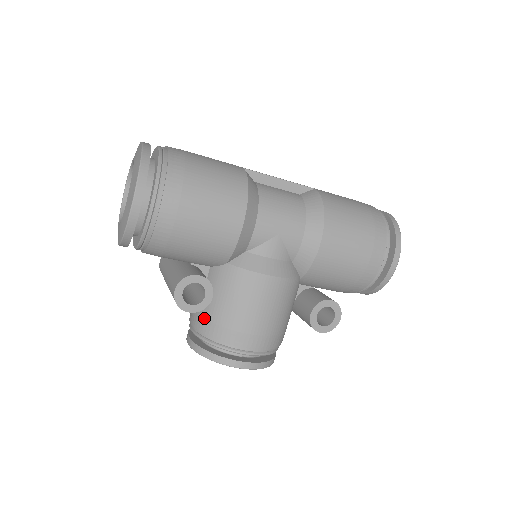
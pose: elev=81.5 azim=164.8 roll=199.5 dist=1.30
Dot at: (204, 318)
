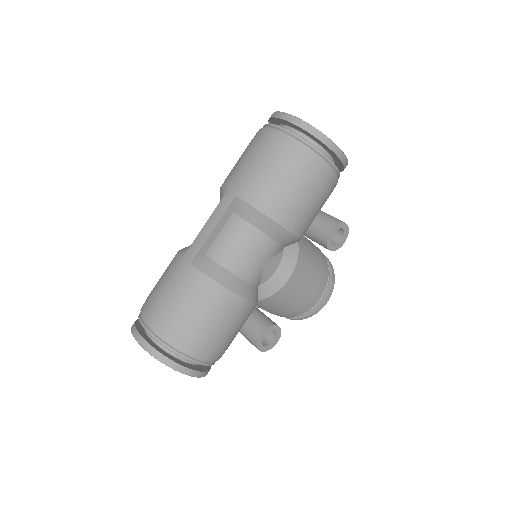
Dot at: (279, 315)
